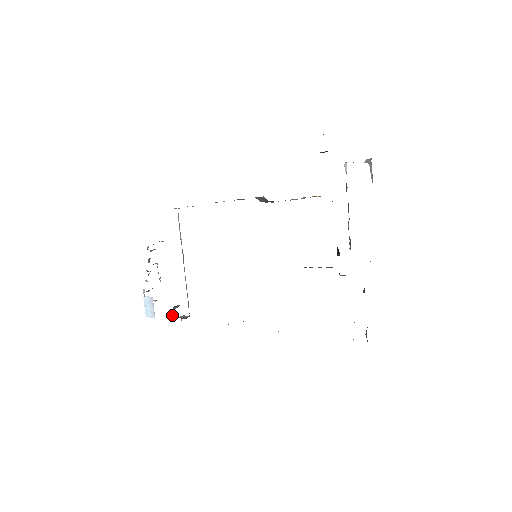
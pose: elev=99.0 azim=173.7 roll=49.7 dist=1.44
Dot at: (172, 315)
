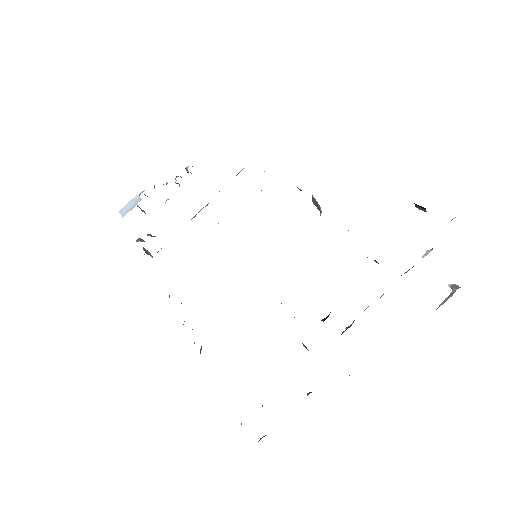
Dot at: (142, 239)
